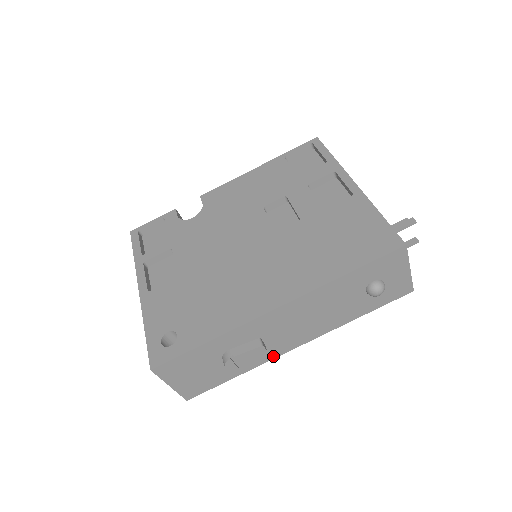
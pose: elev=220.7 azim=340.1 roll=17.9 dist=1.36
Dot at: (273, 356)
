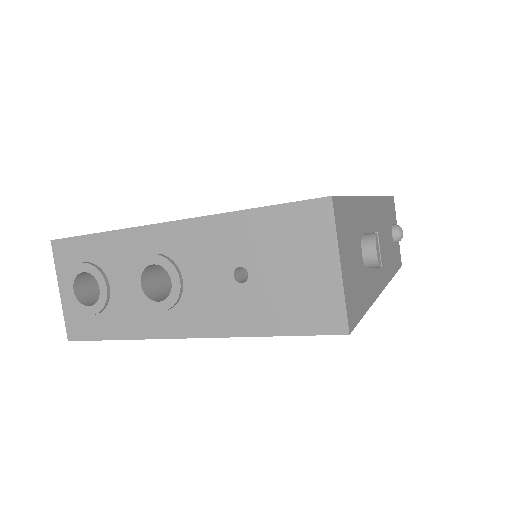
Dot at: (378, 290)
